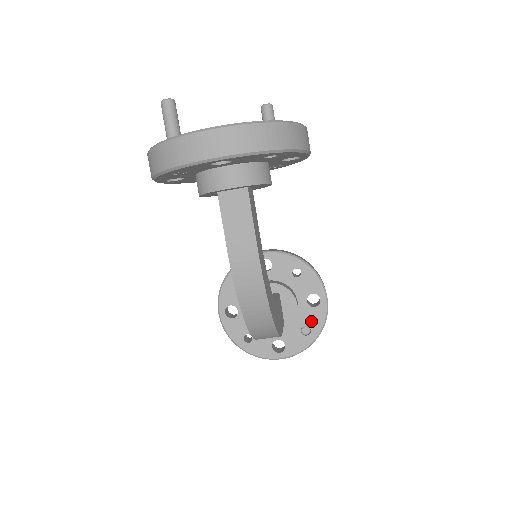
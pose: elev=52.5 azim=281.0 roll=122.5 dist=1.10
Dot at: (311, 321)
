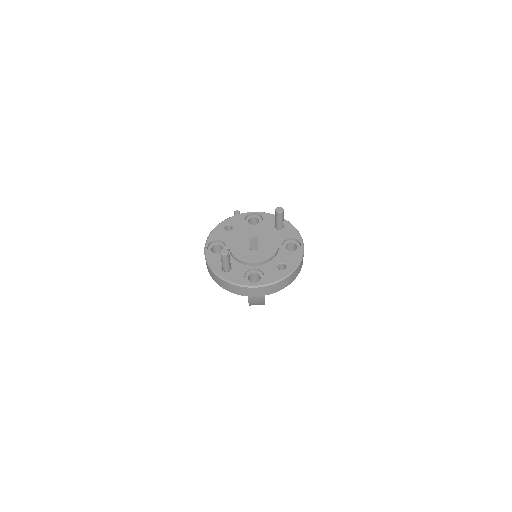
Dot at: occluded
